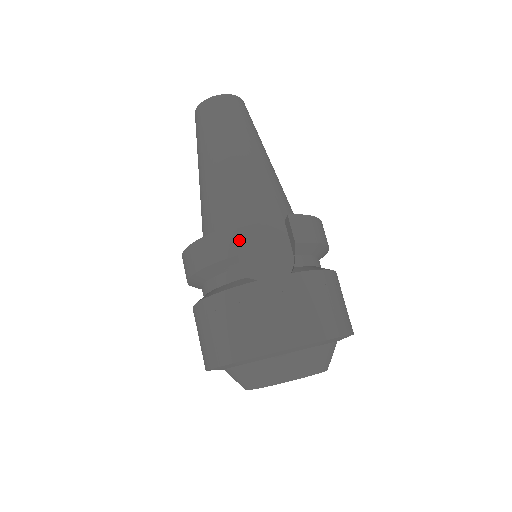
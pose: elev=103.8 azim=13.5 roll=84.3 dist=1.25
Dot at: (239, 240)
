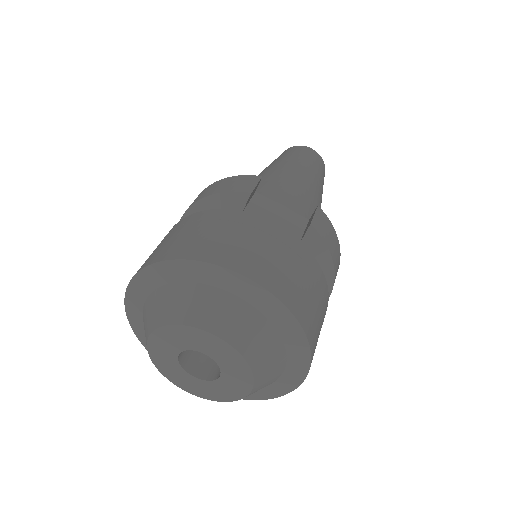
Dot at: (258, 200)
